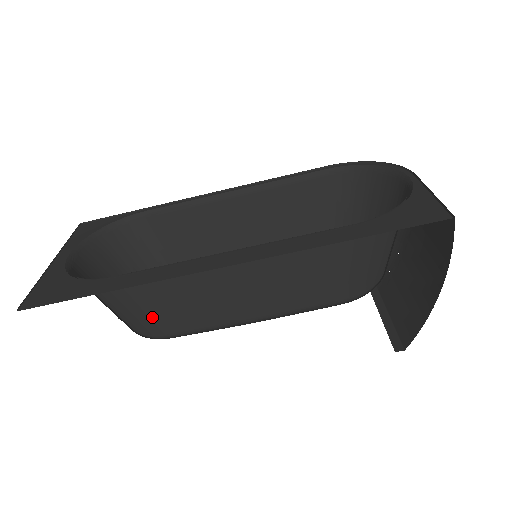
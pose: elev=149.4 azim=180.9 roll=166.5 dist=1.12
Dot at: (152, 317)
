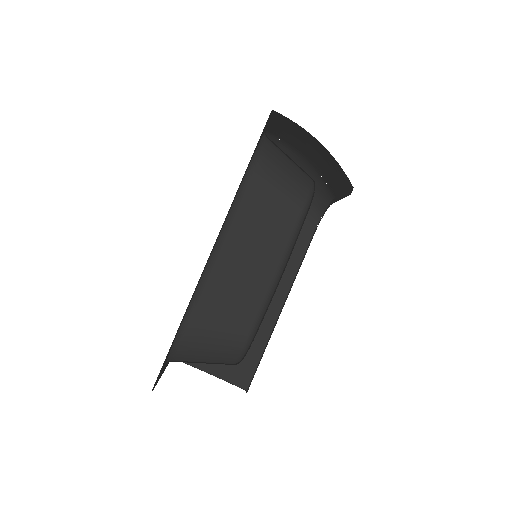
Dot at: (228, 331)
